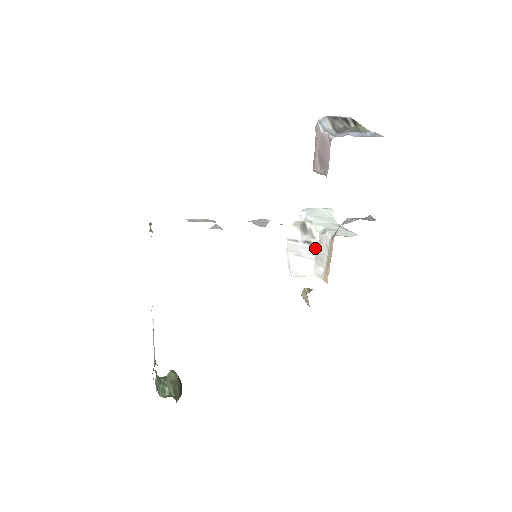
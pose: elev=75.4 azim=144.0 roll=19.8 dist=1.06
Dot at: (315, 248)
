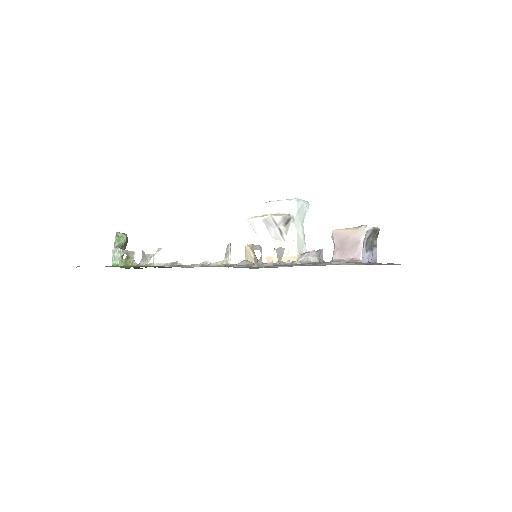
Dot at: (281, 239)
